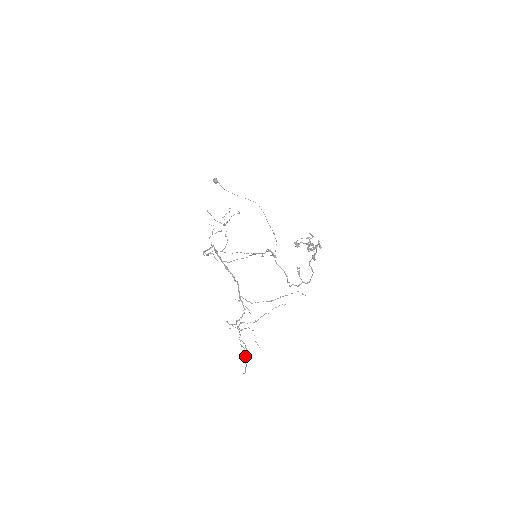
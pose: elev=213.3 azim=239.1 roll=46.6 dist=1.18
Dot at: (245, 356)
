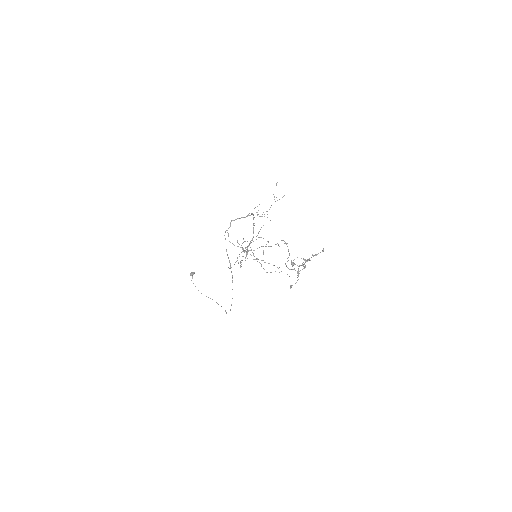
Dot at: occluded
